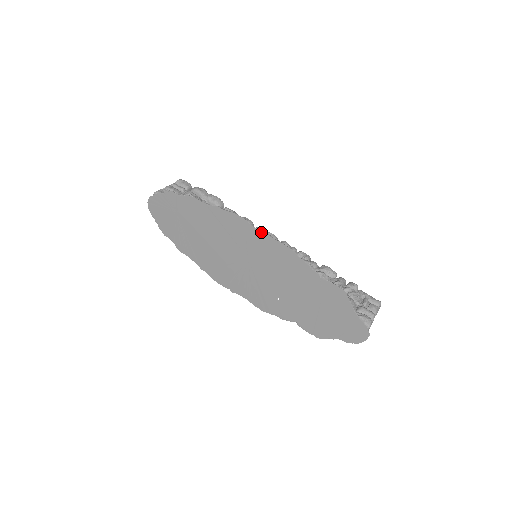
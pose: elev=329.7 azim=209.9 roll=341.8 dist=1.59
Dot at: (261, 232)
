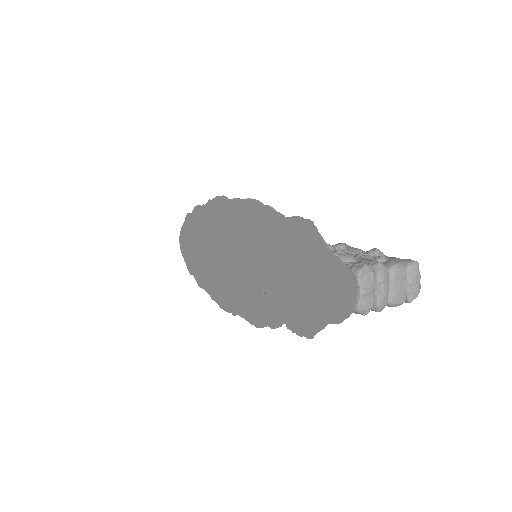
Dot at: (235, 200)
